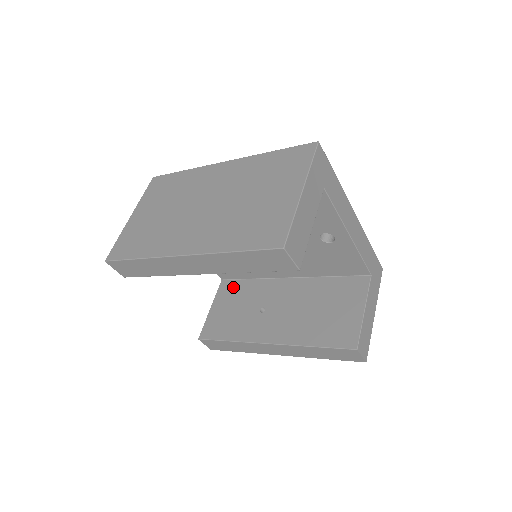
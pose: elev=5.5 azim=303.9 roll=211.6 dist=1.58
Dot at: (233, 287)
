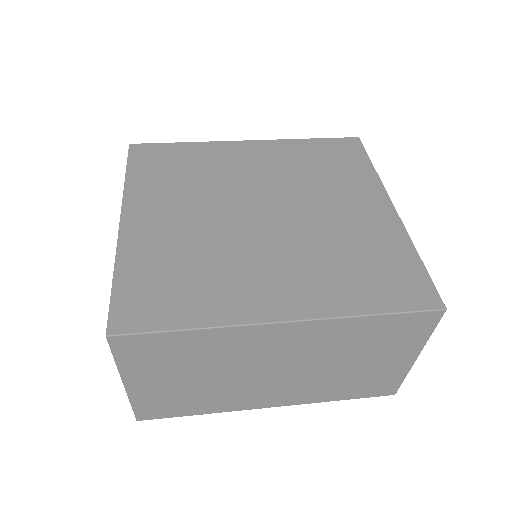
Dot at: occluded
